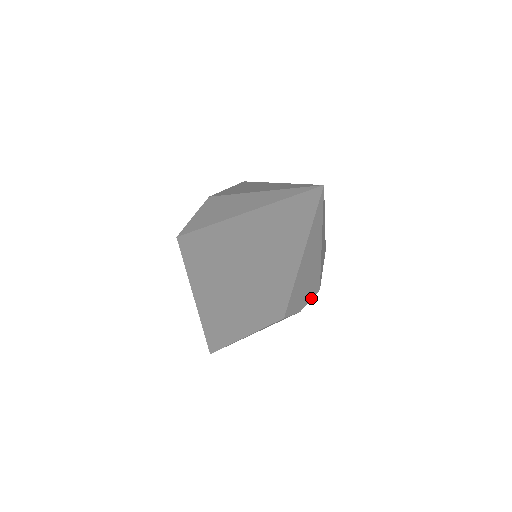
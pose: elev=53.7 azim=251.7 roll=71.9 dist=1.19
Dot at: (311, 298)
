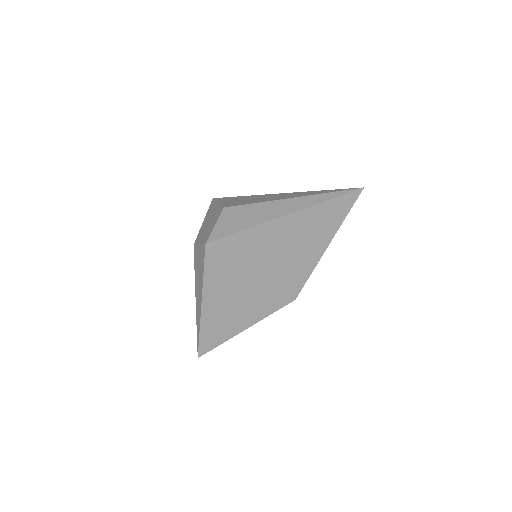
Dot at: occluded
